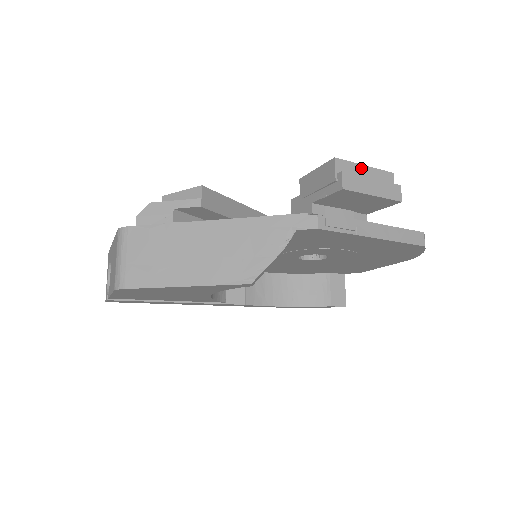
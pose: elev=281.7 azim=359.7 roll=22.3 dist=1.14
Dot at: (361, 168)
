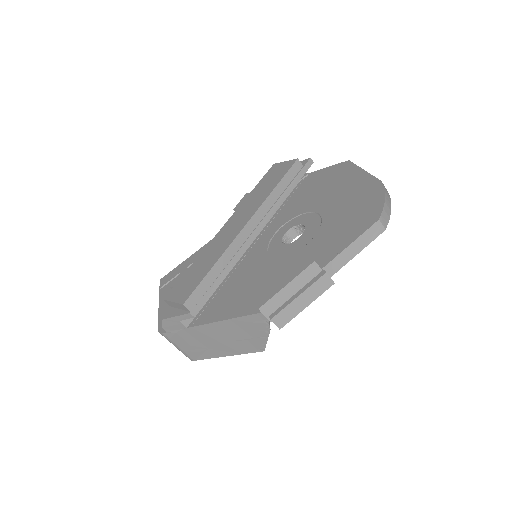
Dot at: (284, 291)
